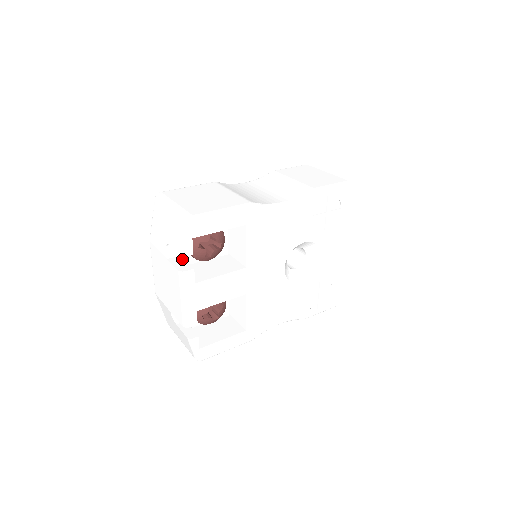
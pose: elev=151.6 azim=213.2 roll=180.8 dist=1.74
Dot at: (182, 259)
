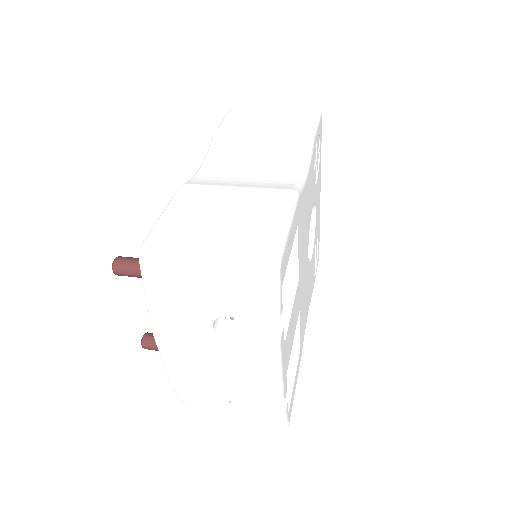
Dot at: (245, 324)
